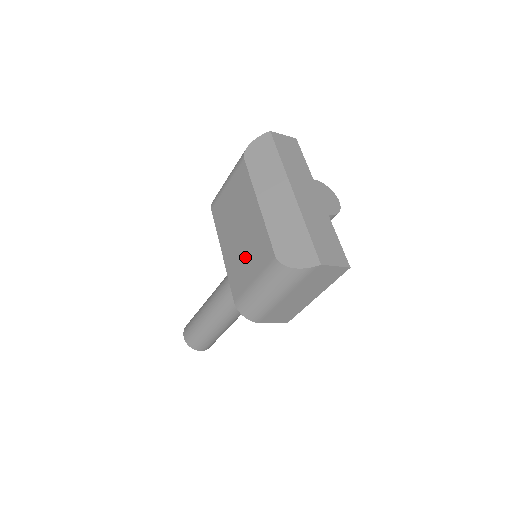
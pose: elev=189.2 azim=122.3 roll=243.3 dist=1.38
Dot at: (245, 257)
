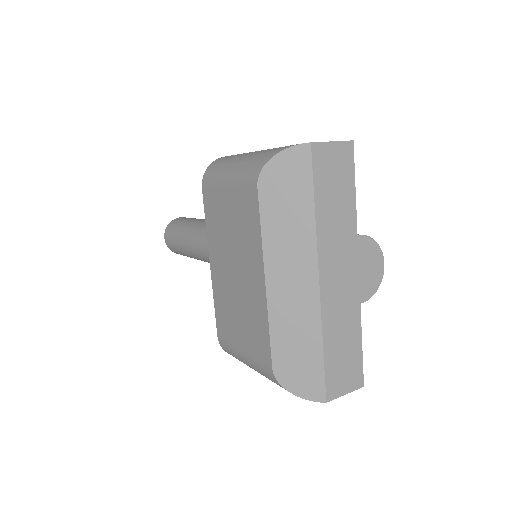
Dot at: (237, 314)
